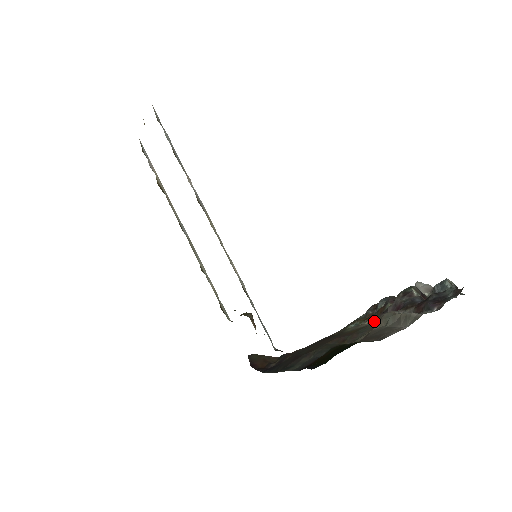
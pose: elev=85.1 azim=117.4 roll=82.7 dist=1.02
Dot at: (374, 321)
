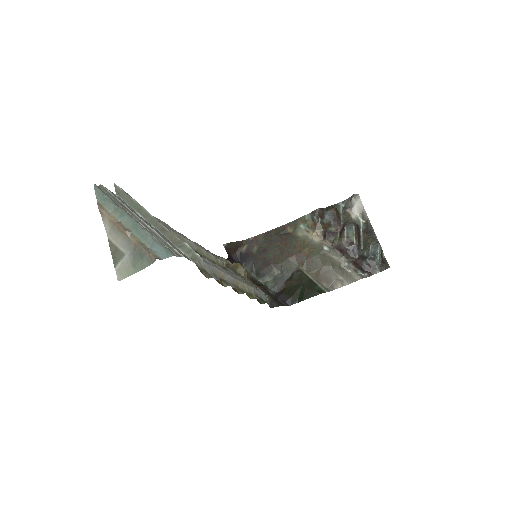
Dot at: (323, 250)
